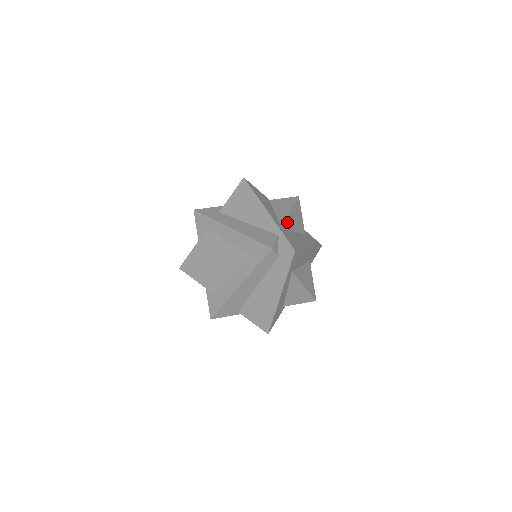
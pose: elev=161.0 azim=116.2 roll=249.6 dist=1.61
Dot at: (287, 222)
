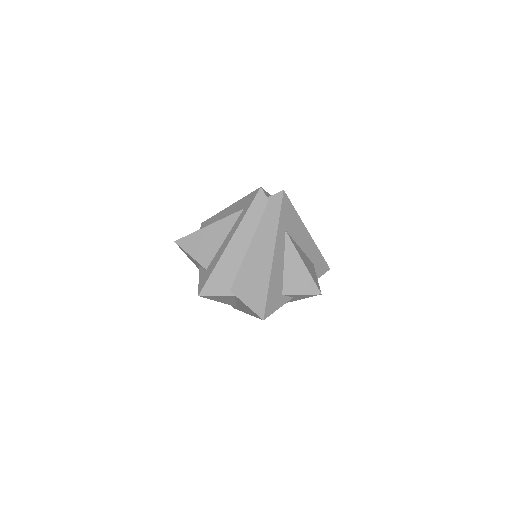
Dot at: occluded
